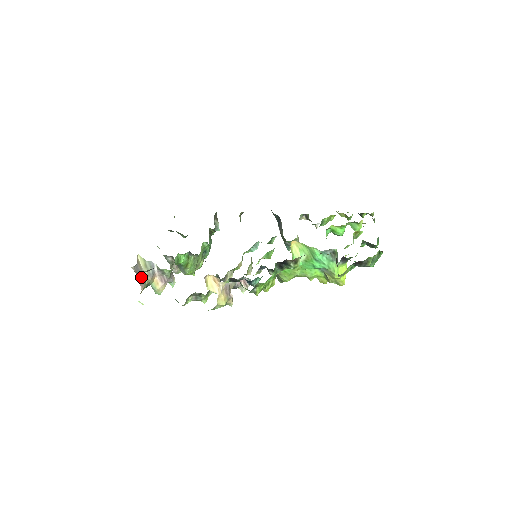
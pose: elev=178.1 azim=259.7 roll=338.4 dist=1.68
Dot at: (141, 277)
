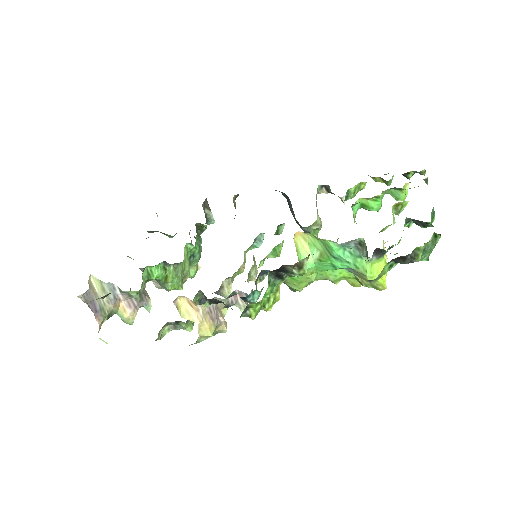
Dot at: (95, 307)
